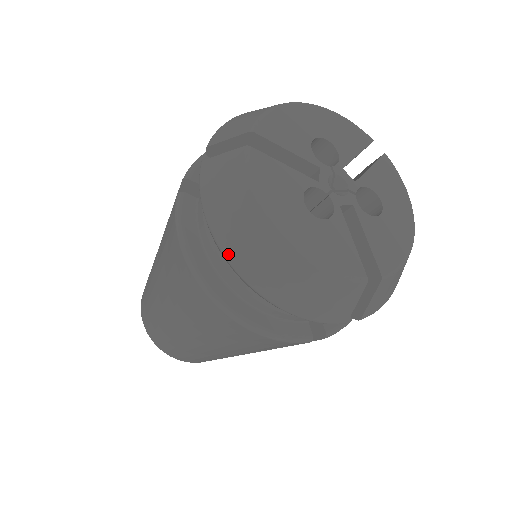
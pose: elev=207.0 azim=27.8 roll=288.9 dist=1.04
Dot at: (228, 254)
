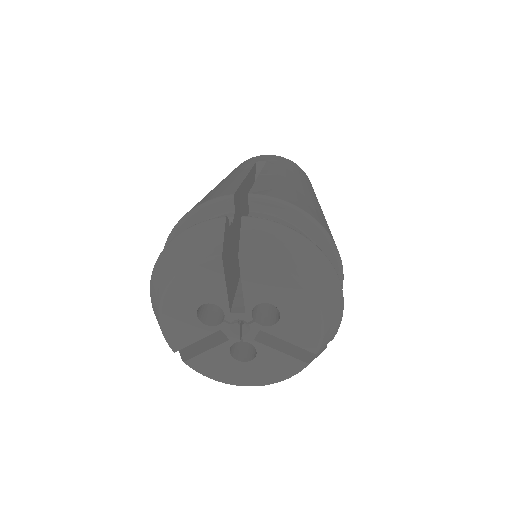
Dot at: occluded
